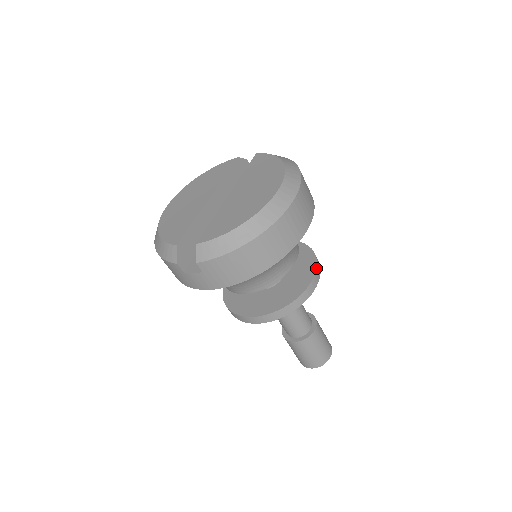
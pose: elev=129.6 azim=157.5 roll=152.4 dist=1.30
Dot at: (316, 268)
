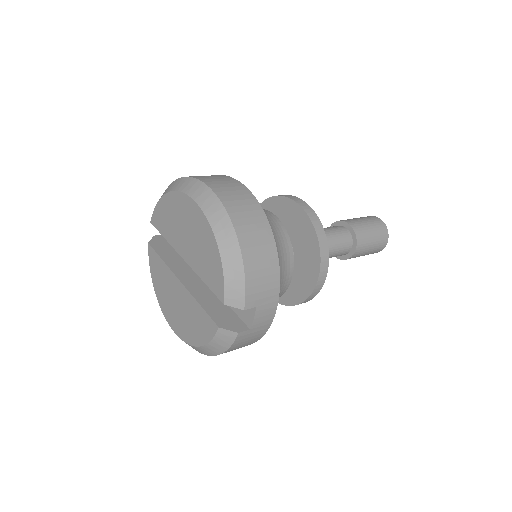
Dot at: (287, 198)
